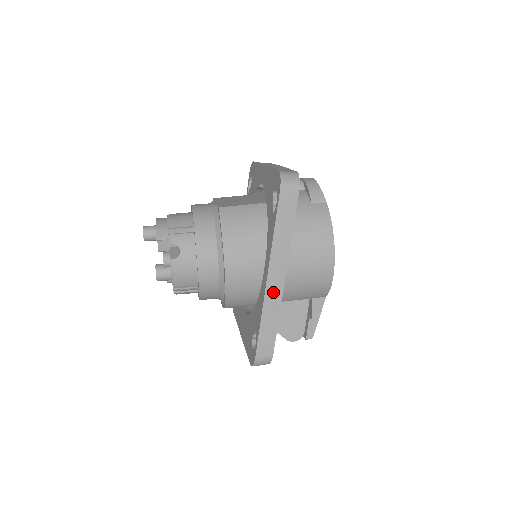
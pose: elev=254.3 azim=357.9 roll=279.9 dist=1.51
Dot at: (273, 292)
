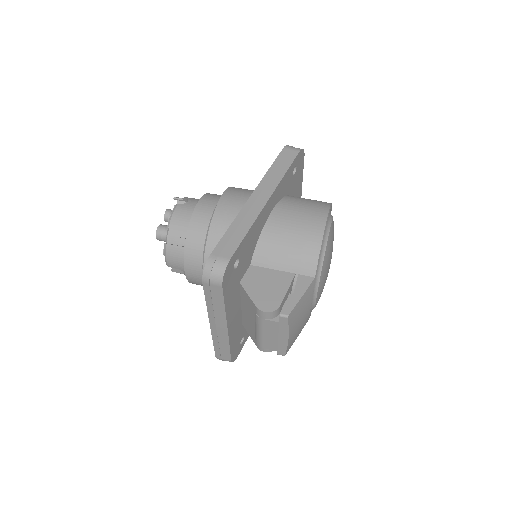
Dot at: (252, 207)
